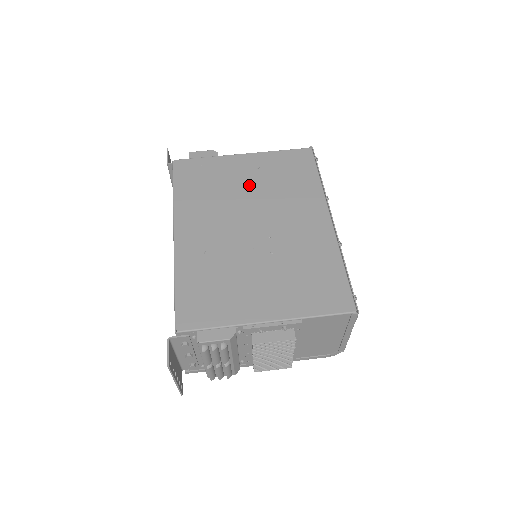
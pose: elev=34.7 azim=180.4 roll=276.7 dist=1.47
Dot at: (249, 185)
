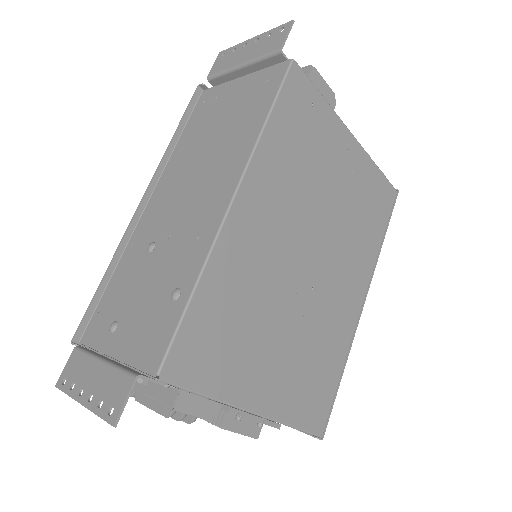
Dot at: (335, 192)
